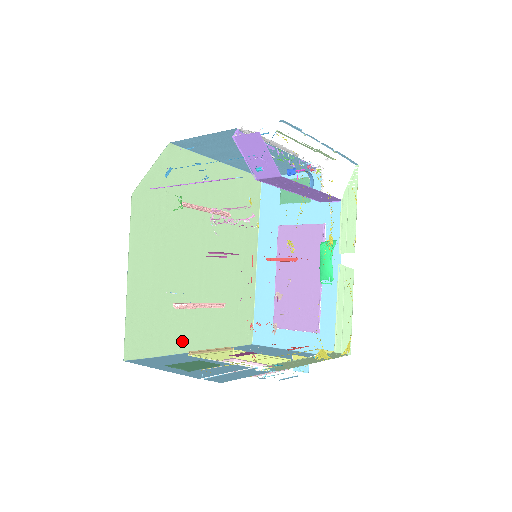
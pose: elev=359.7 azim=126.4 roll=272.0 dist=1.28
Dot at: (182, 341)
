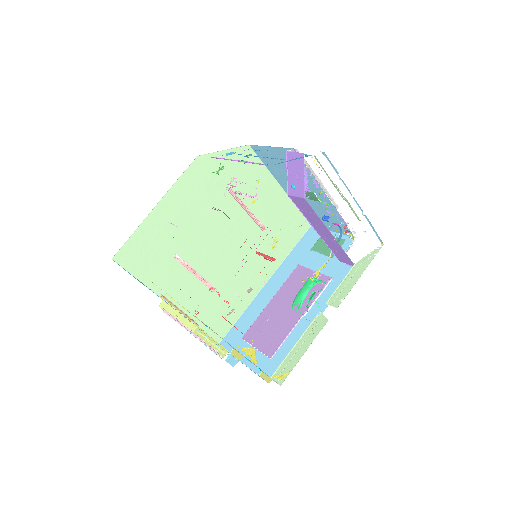
Dot at: (164, 286)
